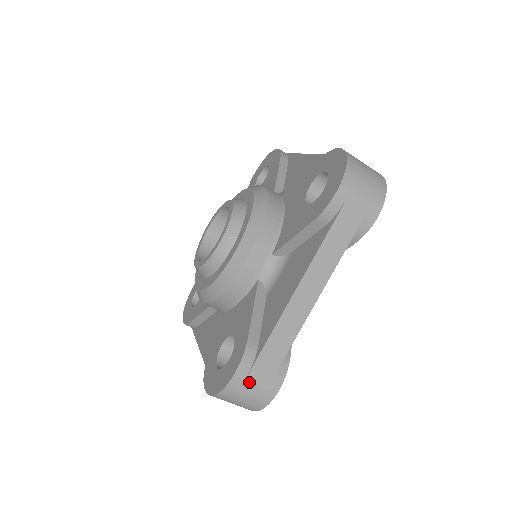
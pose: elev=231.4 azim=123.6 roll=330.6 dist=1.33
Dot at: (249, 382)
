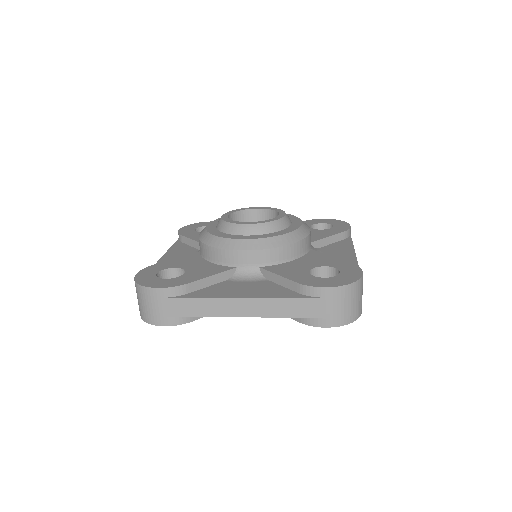
Dot at: (362, 286)
